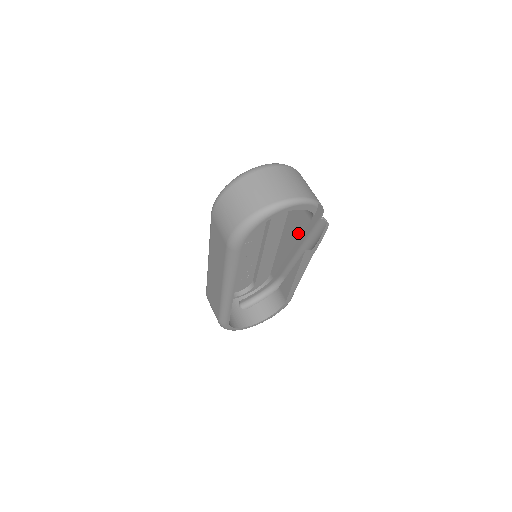
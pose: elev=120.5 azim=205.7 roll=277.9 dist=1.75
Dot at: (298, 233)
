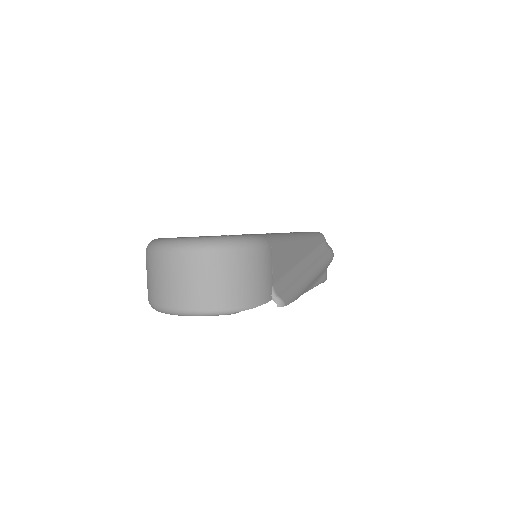
Dot at: occluded
